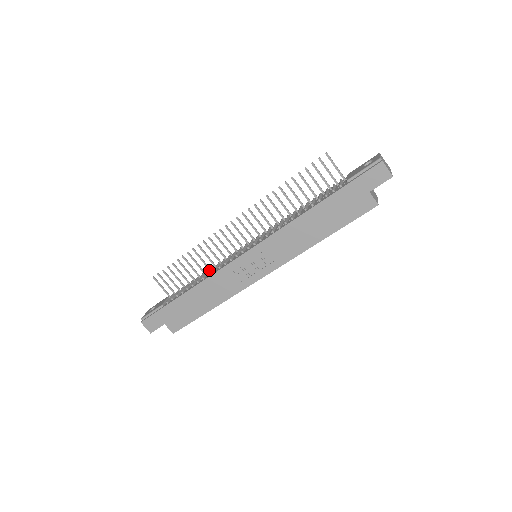
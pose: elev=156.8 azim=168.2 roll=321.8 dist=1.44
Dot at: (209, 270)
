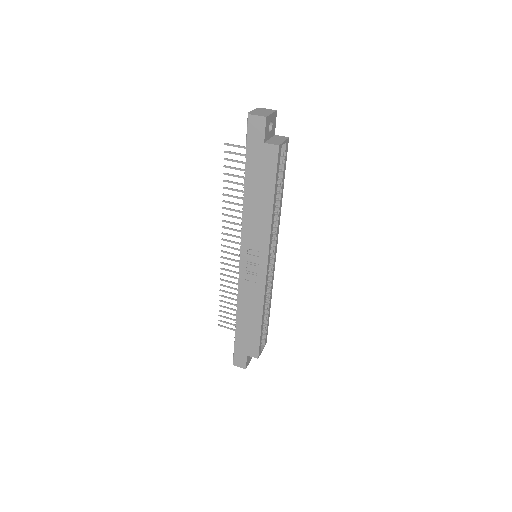
Dot at: occluded
